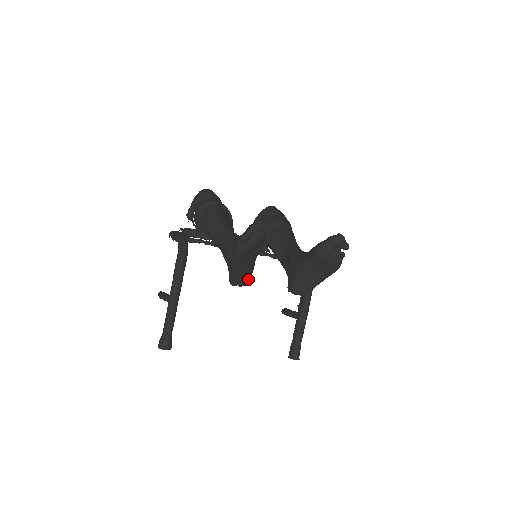
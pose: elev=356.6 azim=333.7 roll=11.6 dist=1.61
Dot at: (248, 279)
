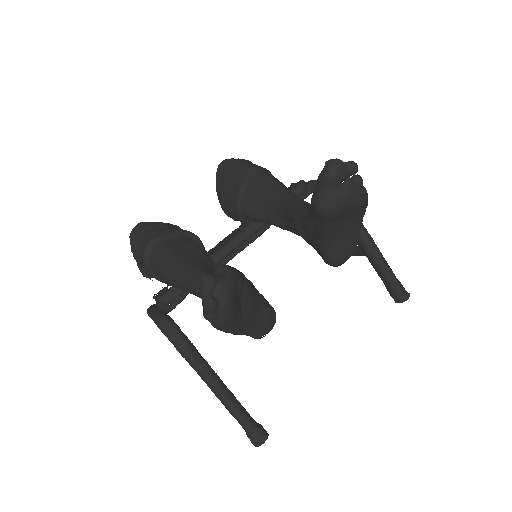
Dot at: (271, 318)
